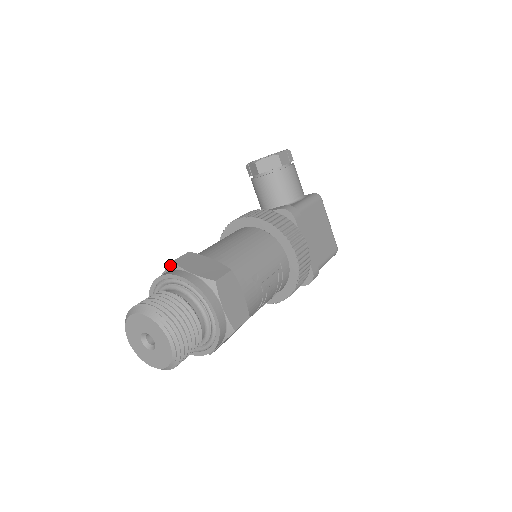
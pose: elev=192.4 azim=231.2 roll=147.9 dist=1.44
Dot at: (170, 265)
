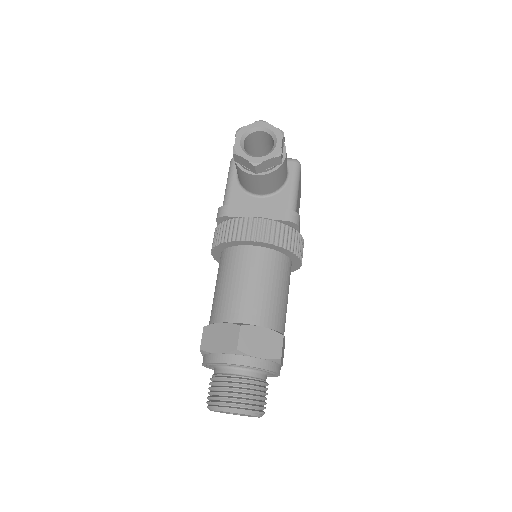
Dot at: (235, 352)
